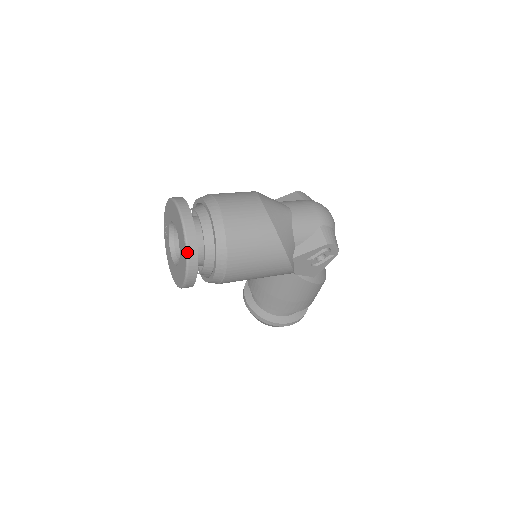
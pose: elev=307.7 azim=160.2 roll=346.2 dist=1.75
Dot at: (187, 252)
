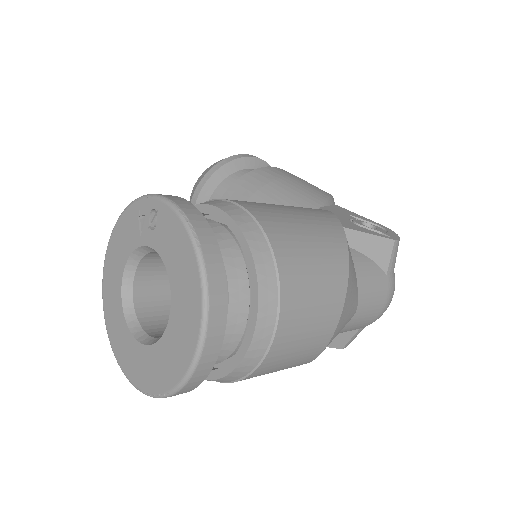
Dot at: (154, 397)
